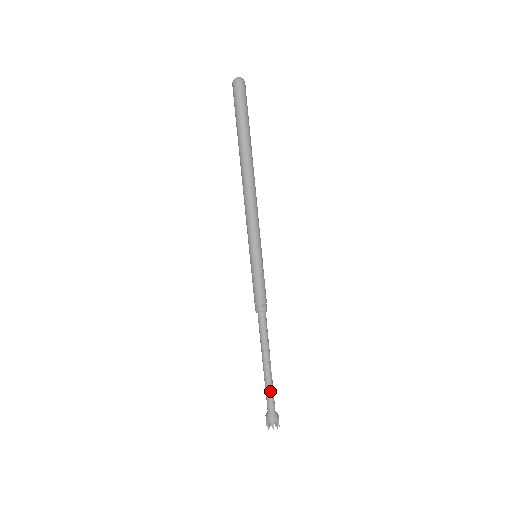
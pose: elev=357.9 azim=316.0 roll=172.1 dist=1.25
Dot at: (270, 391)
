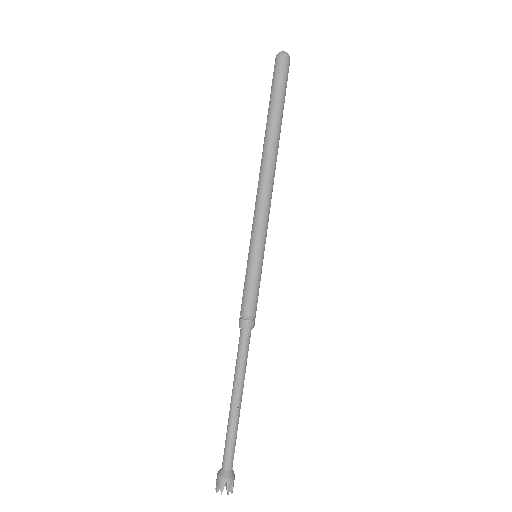
Dot at: (231, 438)
